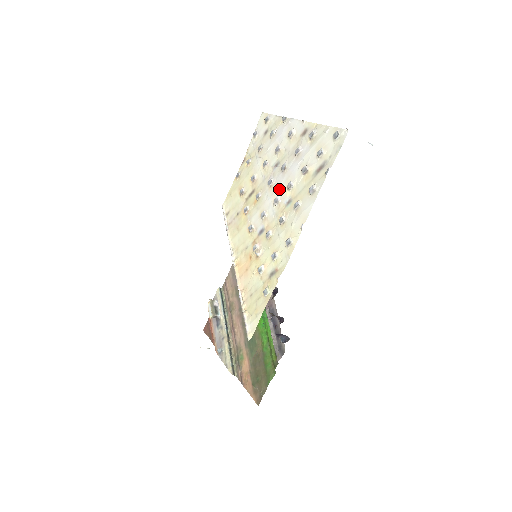
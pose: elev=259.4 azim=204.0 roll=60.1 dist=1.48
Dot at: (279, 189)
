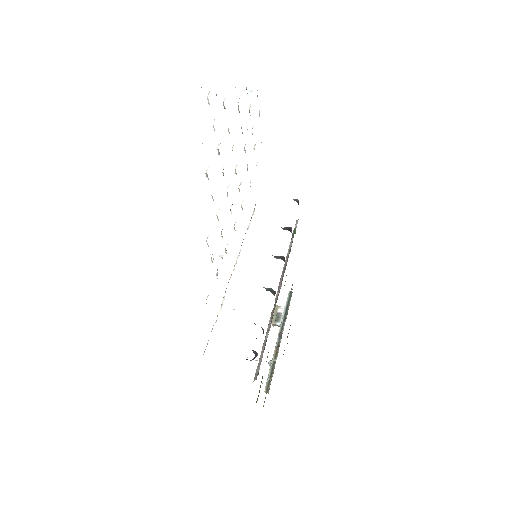
Dot at: occluded
